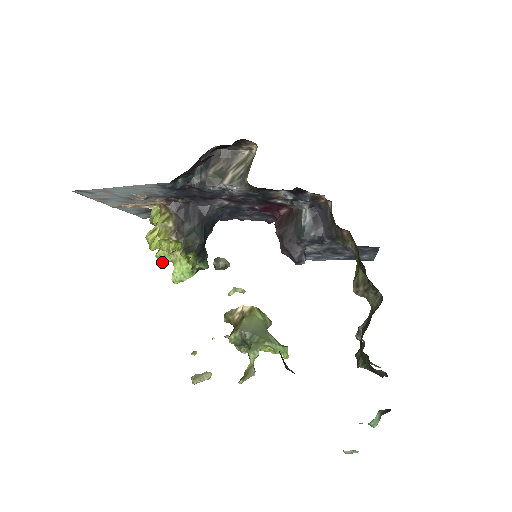
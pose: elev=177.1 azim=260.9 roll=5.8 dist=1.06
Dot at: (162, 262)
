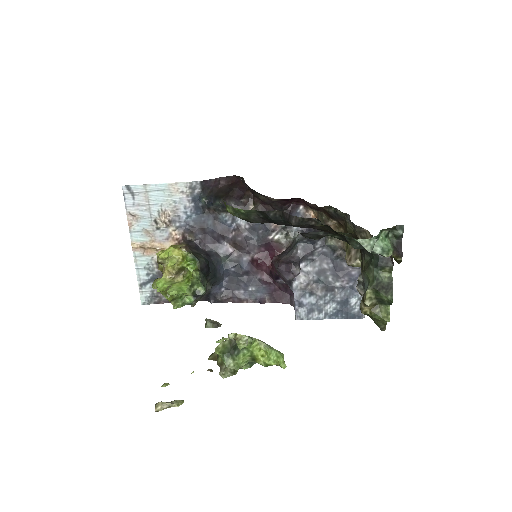
Dot at: (161, 288)
